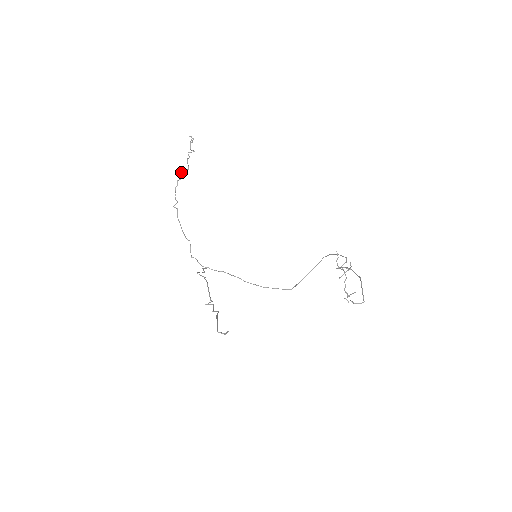
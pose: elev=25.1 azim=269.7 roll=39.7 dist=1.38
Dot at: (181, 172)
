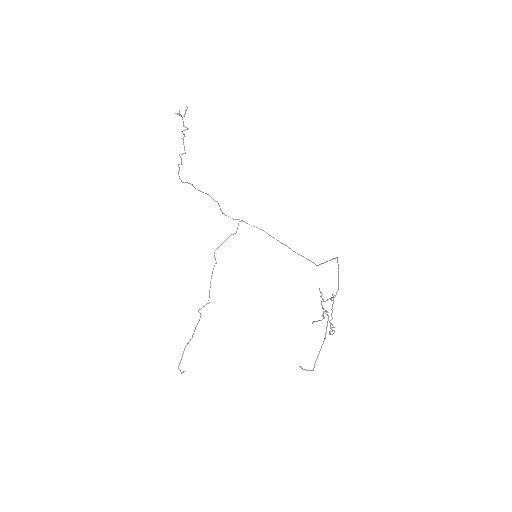
Dot at: occluded
